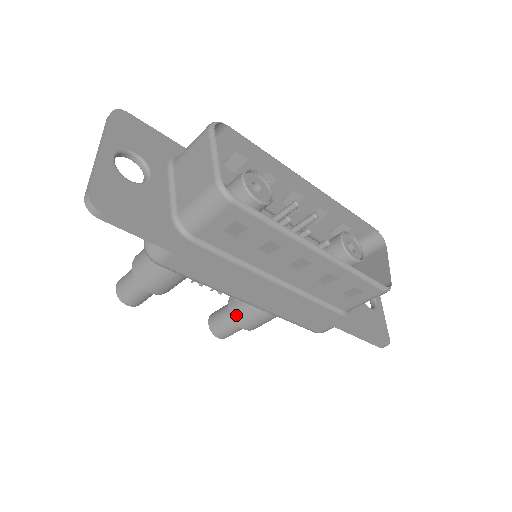
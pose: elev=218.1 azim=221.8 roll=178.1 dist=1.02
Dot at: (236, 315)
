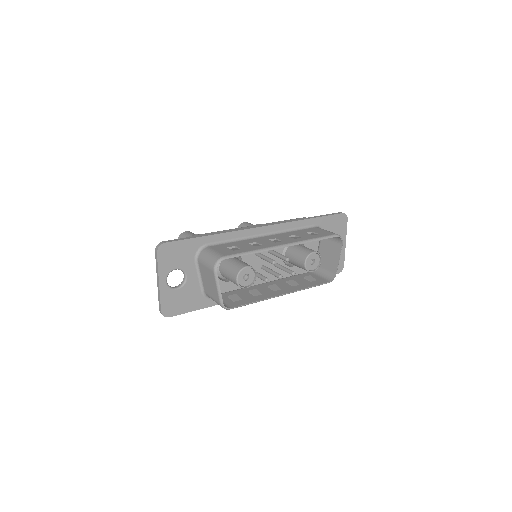
Dot at: occluded
